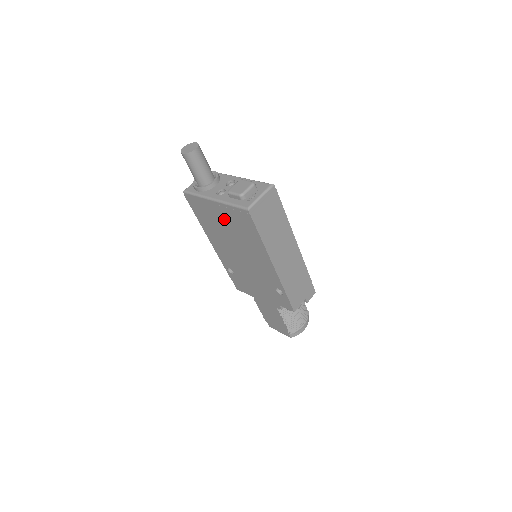
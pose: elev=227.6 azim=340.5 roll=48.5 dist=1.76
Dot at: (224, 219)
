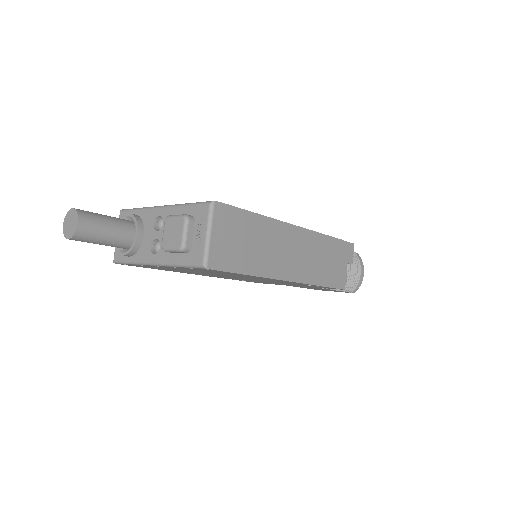
Dot at: (186, 270)
